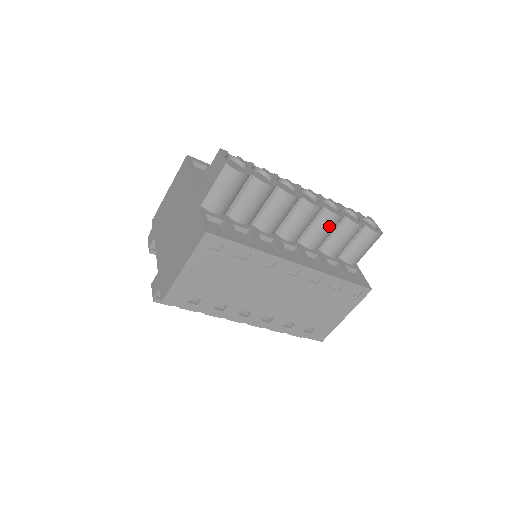
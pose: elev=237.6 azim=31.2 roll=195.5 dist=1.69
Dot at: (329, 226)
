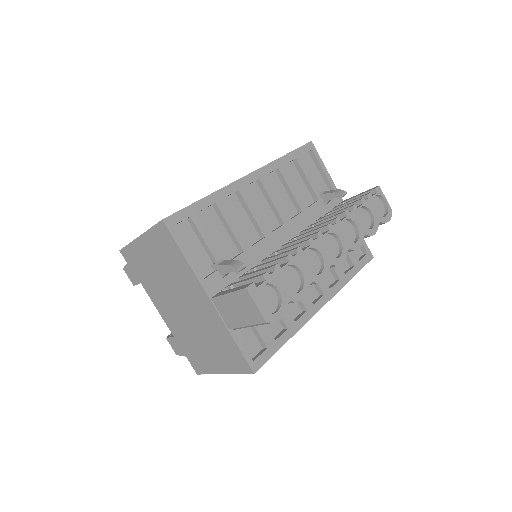
Dot at: occluded
